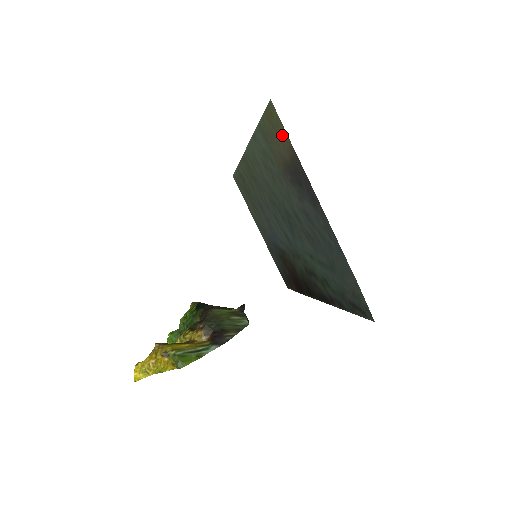
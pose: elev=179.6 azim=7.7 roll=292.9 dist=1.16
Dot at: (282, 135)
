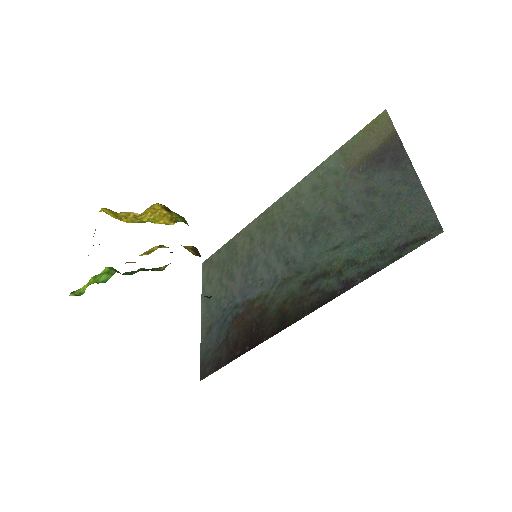
Dot at: (383, 130)
